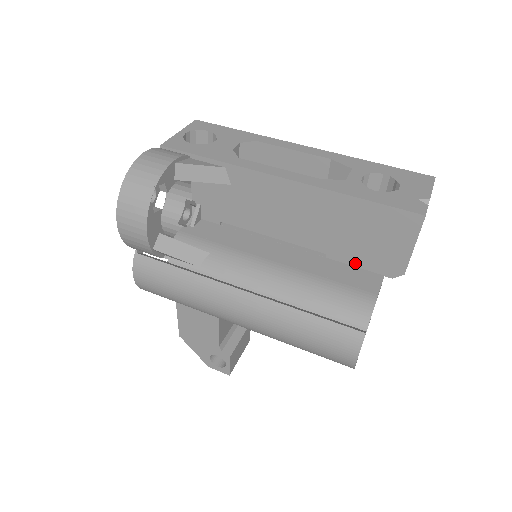
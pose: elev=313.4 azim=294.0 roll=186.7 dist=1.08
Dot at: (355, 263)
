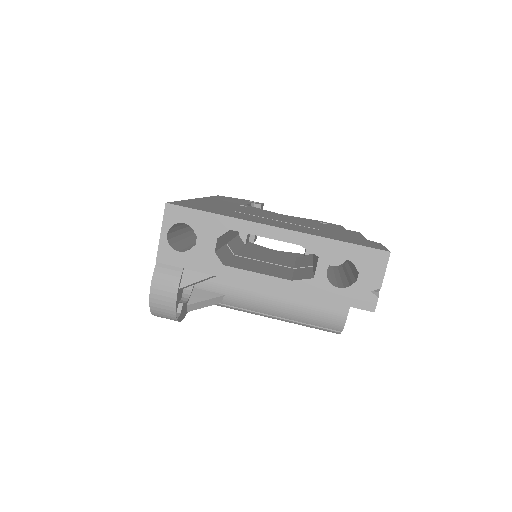
Dot at: occluded
